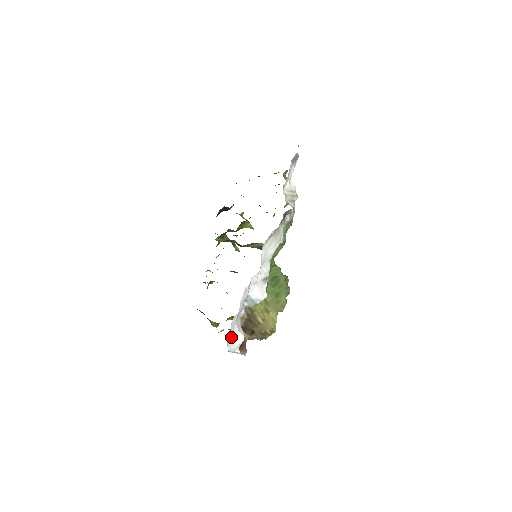
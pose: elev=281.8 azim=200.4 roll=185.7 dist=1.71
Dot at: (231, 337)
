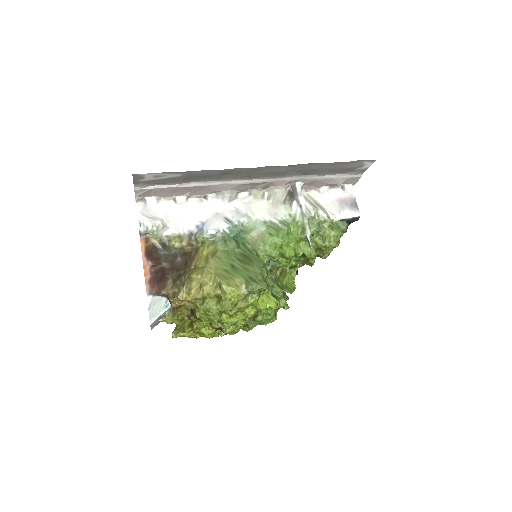
Dot at: (152, 211)
